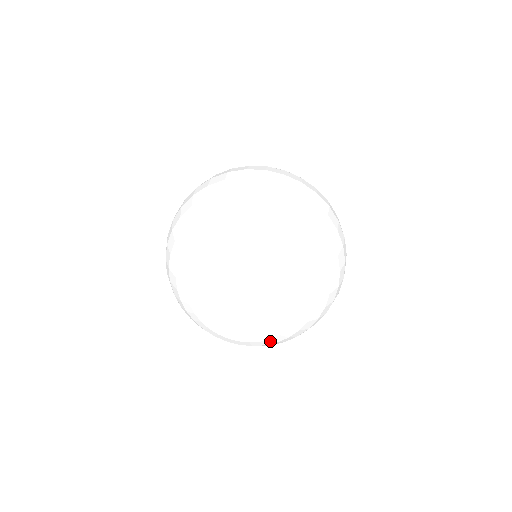
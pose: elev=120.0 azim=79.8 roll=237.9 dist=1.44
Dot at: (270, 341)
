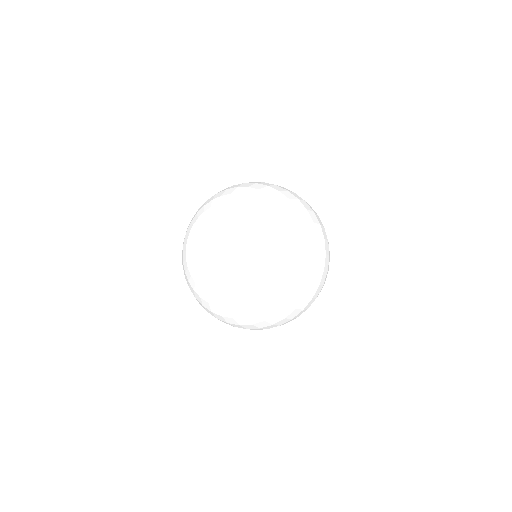
Dot at: (213, 299)
